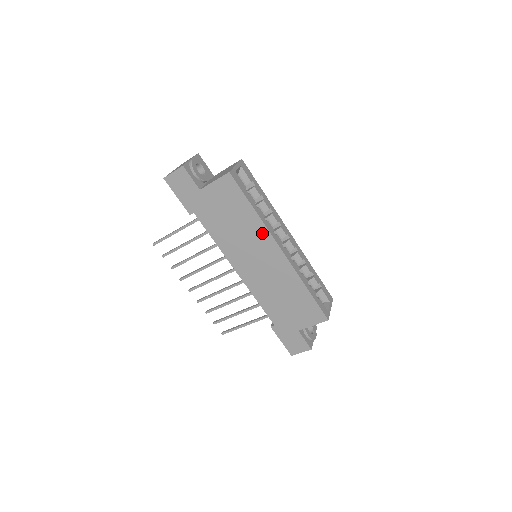
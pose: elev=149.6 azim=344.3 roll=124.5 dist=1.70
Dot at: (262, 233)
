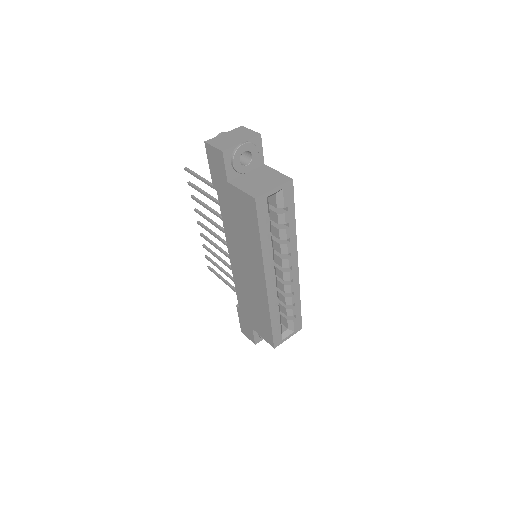
Dot at: (258, 260)
